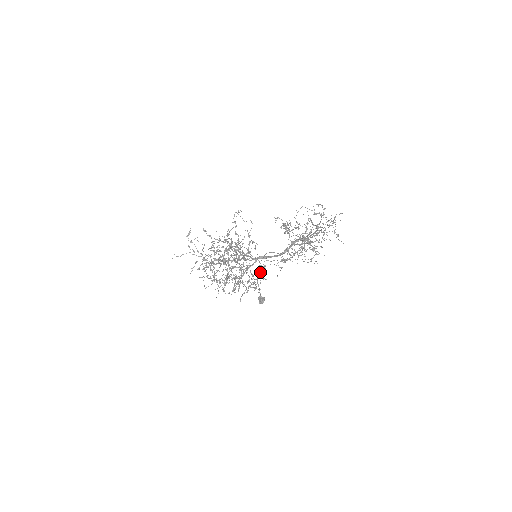
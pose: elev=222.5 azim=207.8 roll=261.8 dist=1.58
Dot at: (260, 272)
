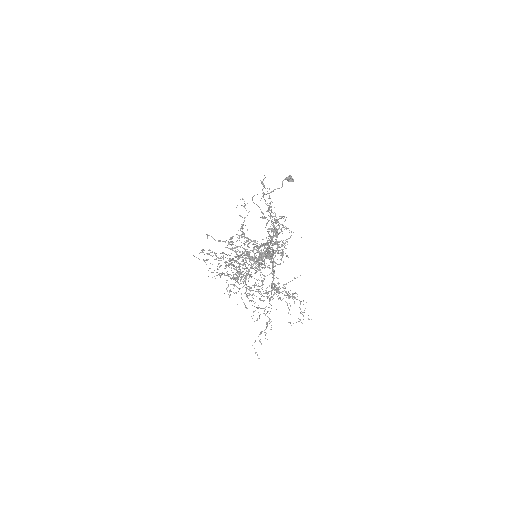
Dot at: (272, 248)
